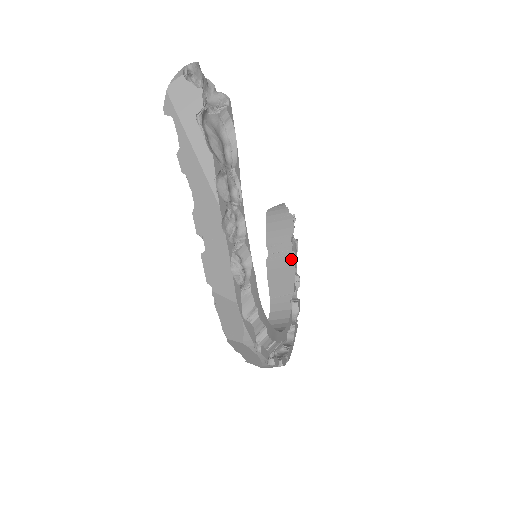
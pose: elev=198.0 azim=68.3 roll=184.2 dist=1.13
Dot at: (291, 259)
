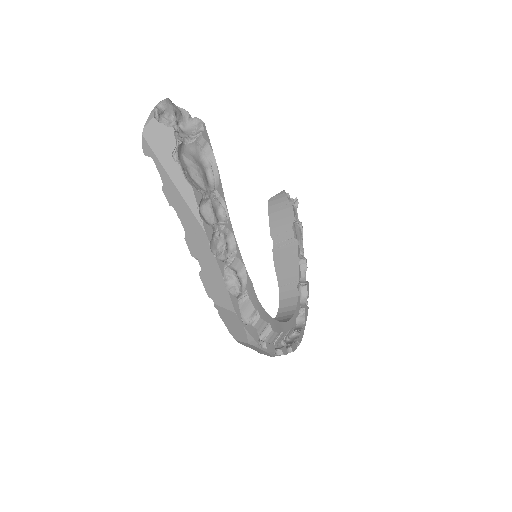
Dot at: (294, 247)
